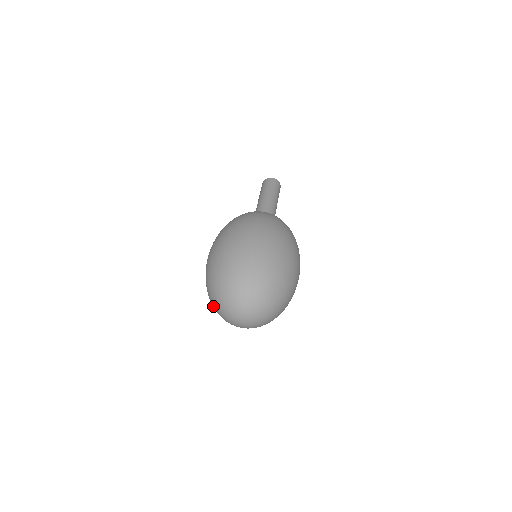
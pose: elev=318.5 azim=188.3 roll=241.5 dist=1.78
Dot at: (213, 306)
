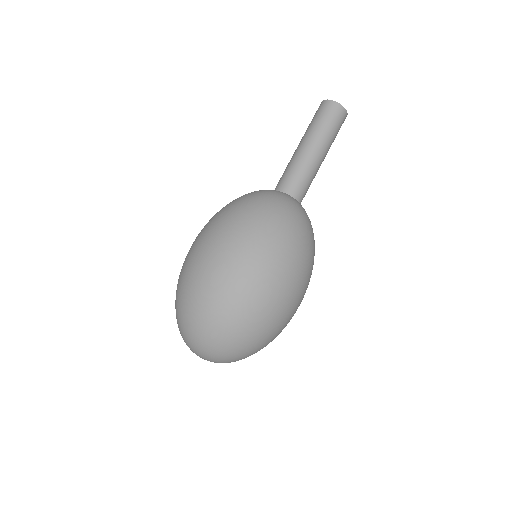
Dot at: (178, 319)
